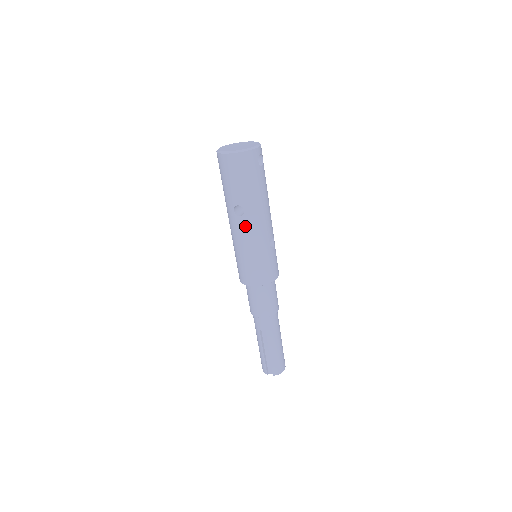
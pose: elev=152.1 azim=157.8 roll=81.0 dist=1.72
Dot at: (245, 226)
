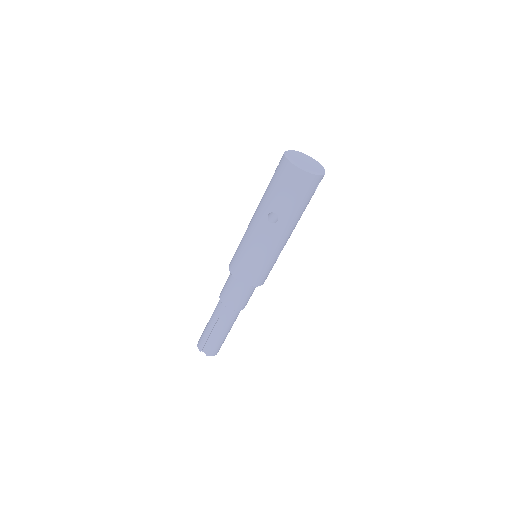
Dot at: (269, 233)
